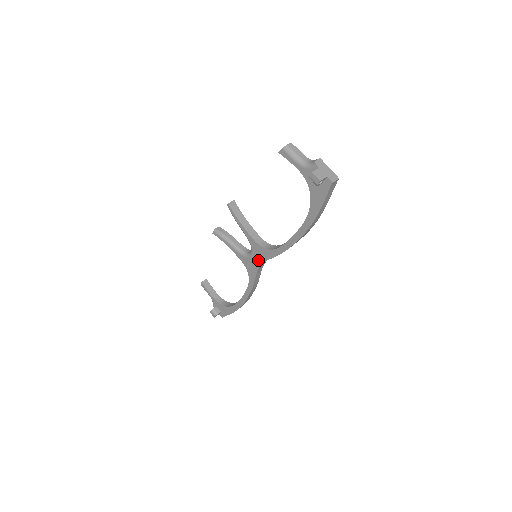
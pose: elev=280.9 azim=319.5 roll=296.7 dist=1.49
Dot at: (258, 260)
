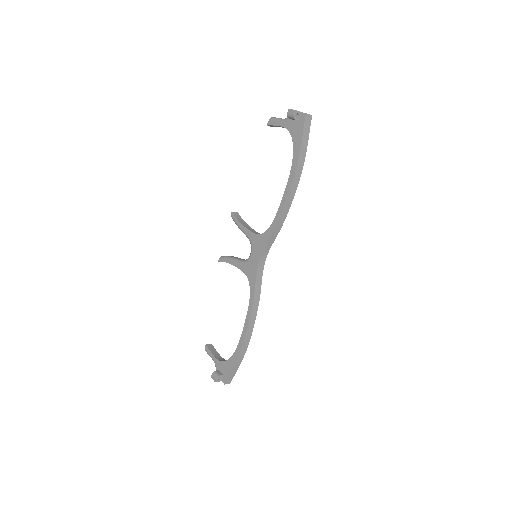
Dot at: (257, 254)
